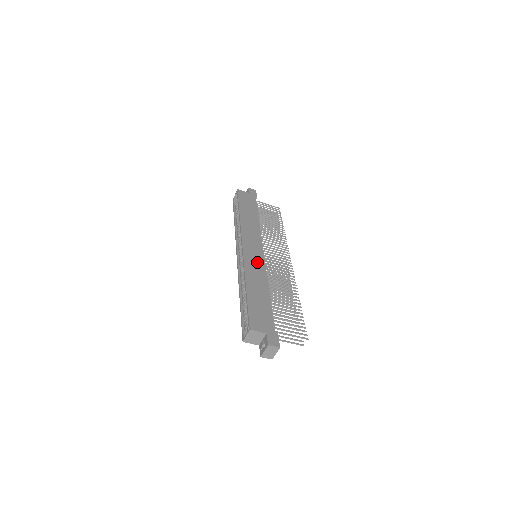
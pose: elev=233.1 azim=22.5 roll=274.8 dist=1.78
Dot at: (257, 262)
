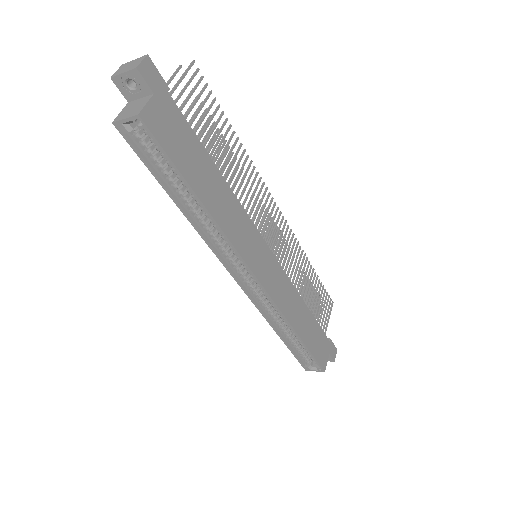
Dot at: (280, 282)
